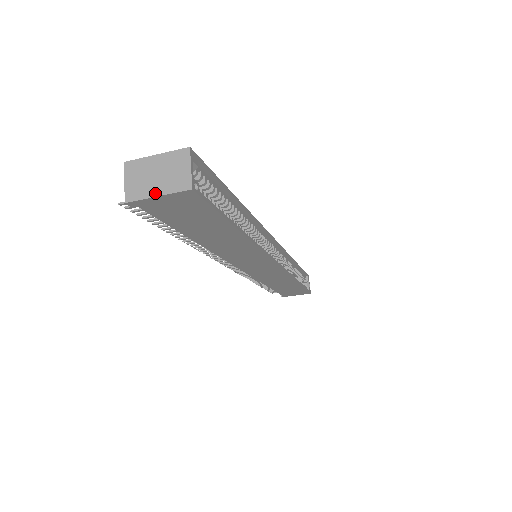
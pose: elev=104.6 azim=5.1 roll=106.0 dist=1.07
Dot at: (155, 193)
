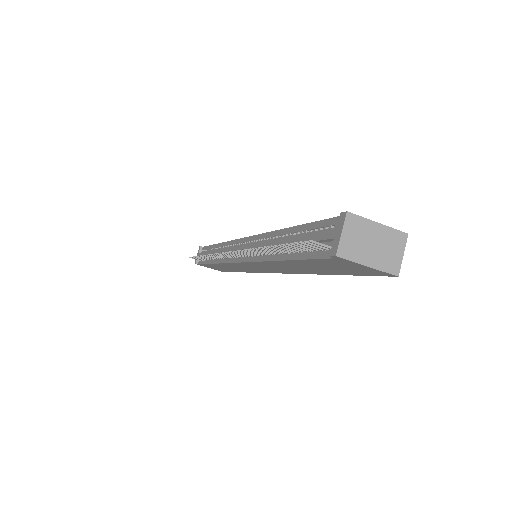
Dot at: (367, 262)
